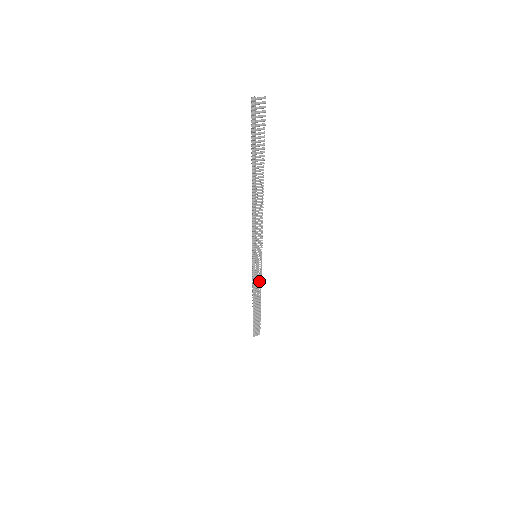
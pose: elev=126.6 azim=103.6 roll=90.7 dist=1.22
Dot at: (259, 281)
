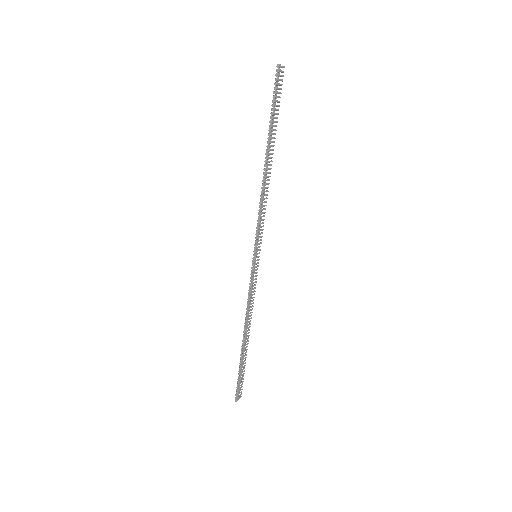
Dot at: (252, 297)
